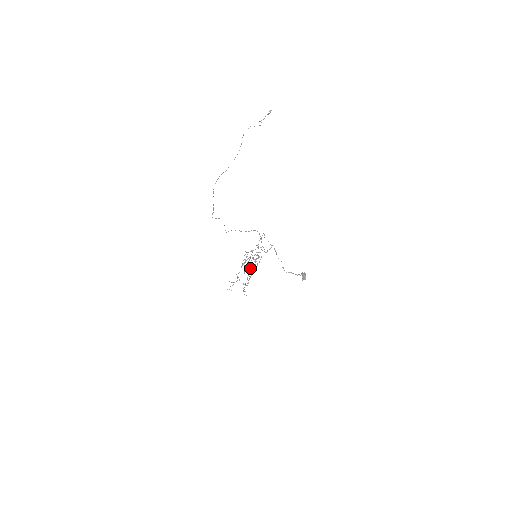
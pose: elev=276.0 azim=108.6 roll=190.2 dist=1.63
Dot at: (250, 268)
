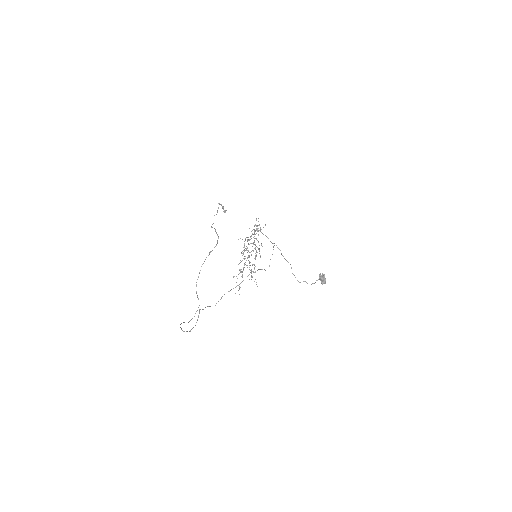
Dot at: occluded
